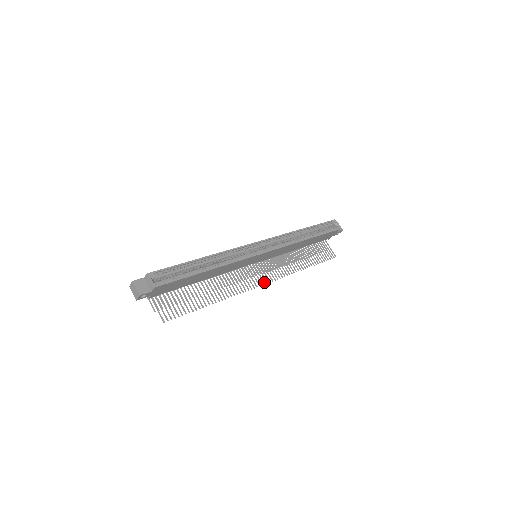
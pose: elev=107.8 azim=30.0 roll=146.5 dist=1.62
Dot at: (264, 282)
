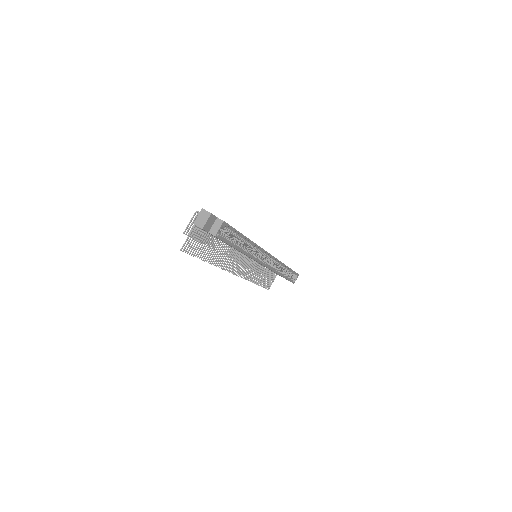
Dot at: occluded
